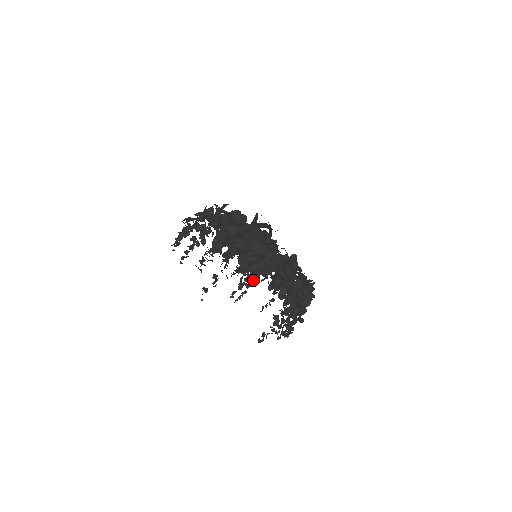
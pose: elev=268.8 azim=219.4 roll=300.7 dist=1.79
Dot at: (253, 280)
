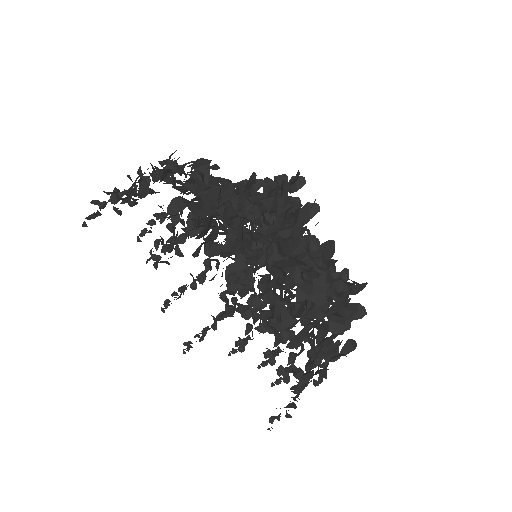
Dot at: (303, 374)
